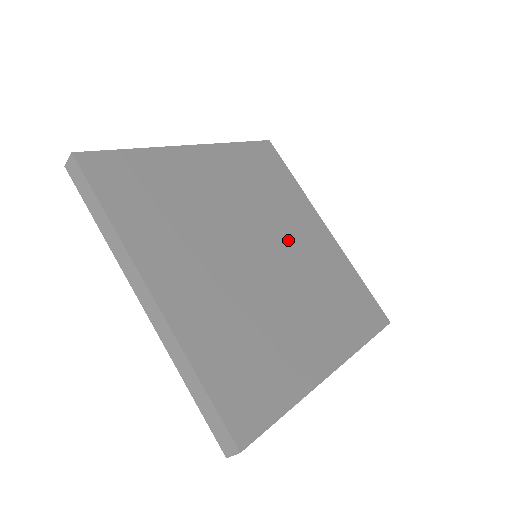
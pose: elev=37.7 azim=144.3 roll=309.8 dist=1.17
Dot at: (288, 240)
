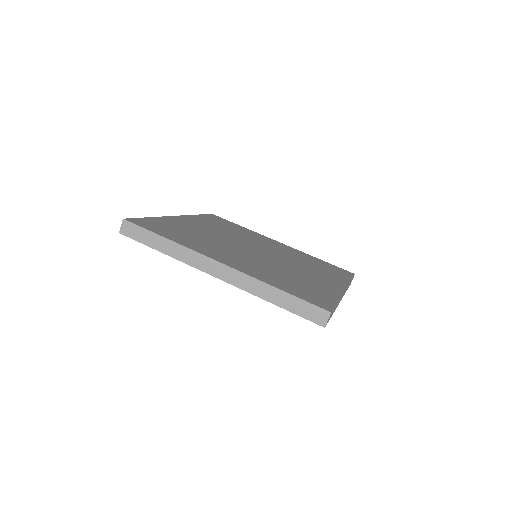
Dot at: (290, 265)
